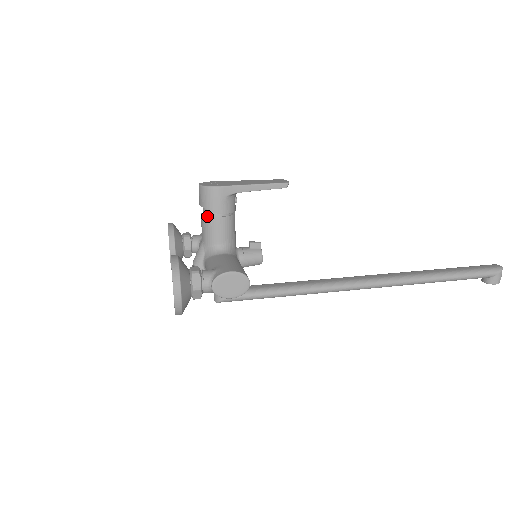
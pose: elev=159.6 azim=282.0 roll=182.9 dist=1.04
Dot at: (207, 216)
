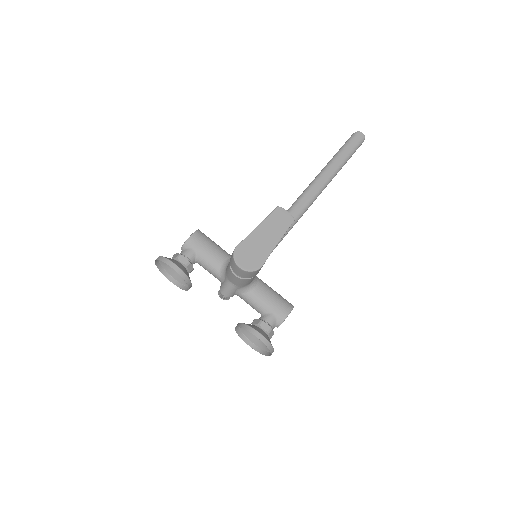
Dot at: (246, 279)
